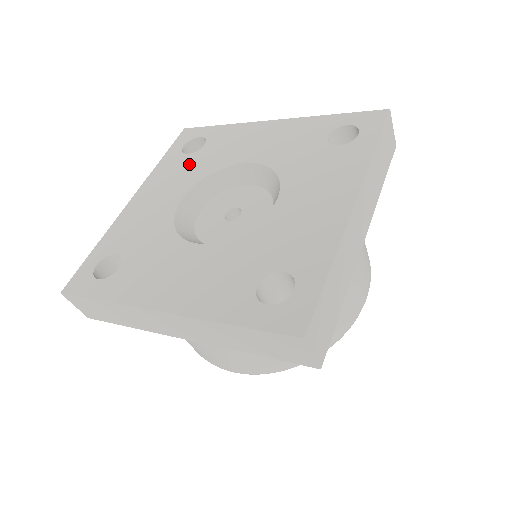
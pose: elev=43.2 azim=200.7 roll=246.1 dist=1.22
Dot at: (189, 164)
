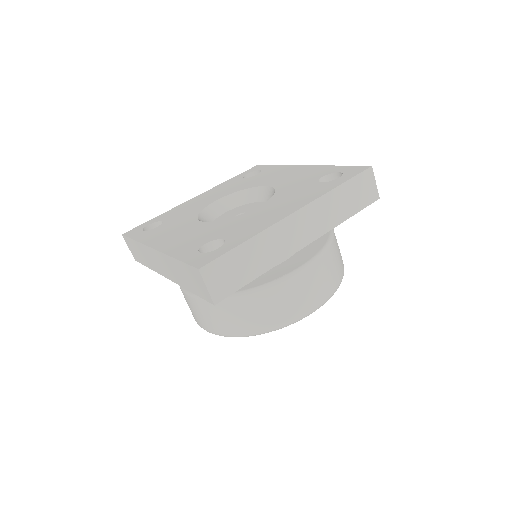
Dot at: (170, 224)
